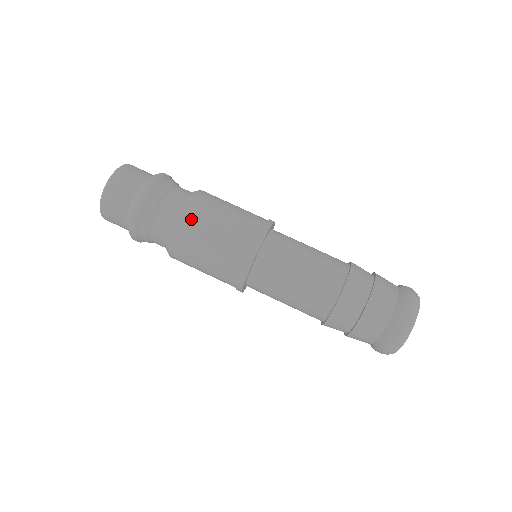
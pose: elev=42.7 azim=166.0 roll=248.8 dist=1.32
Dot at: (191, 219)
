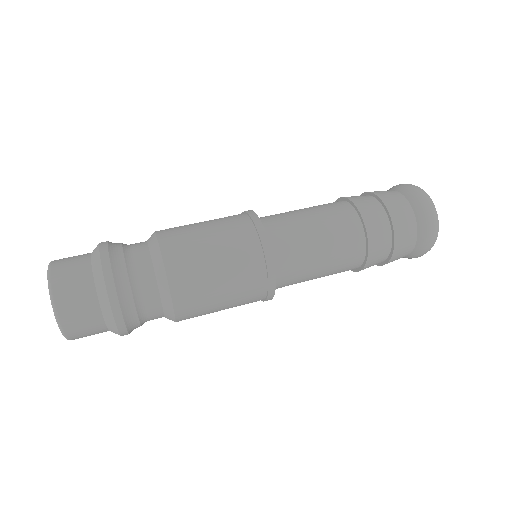
Dot at: (177, 251)
